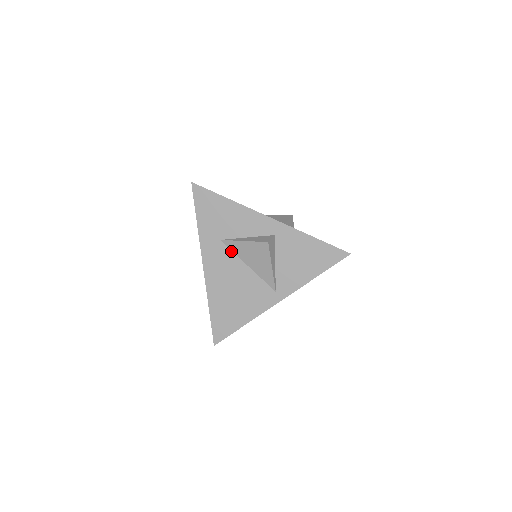
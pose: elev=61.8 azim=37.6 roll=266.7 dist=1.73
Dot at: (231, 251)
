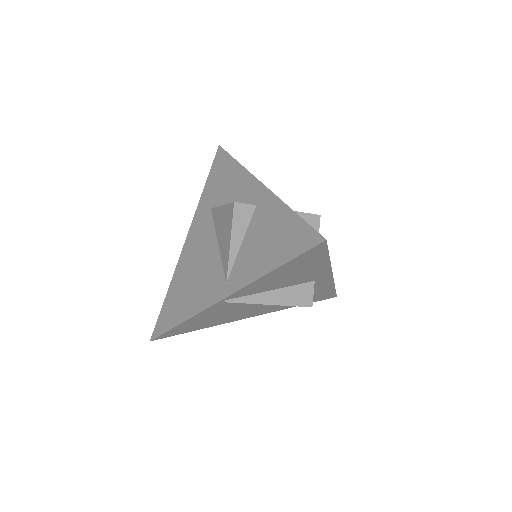
Dot at: (213, 223)
